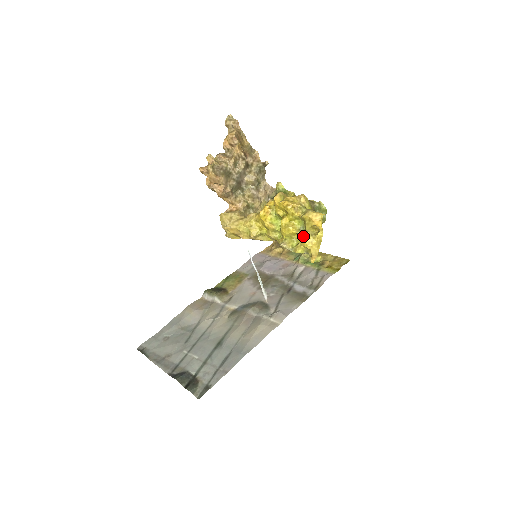
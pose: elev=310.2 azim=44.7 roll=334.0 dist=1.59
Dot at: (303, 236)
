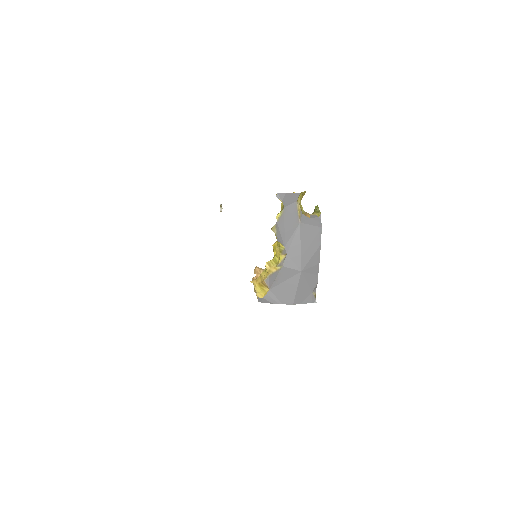
Dot at: occluded
